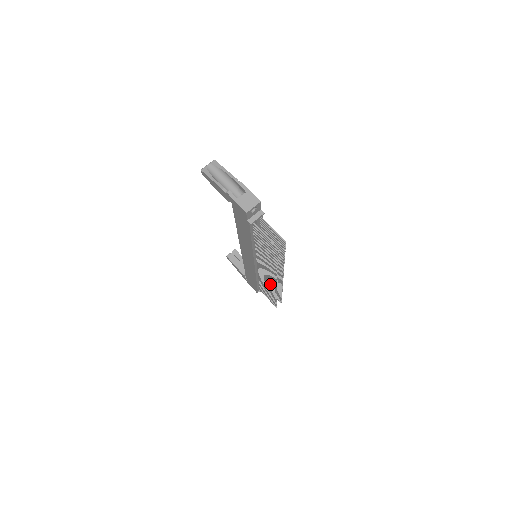
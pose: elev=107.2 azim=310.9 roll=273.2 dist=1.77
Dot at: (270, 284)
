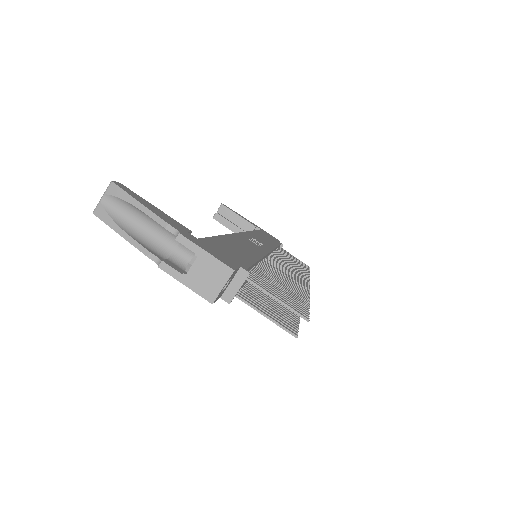
Dot at: occluded
